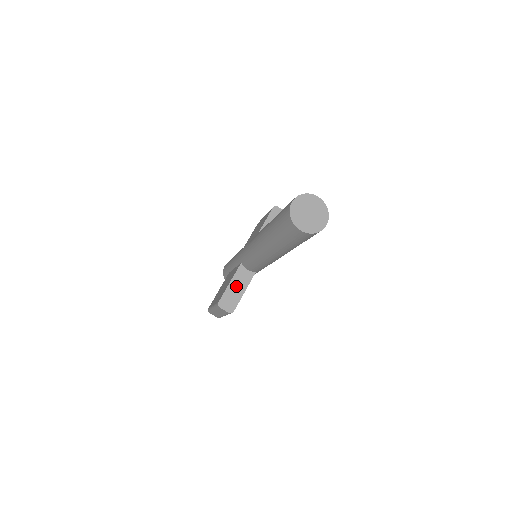
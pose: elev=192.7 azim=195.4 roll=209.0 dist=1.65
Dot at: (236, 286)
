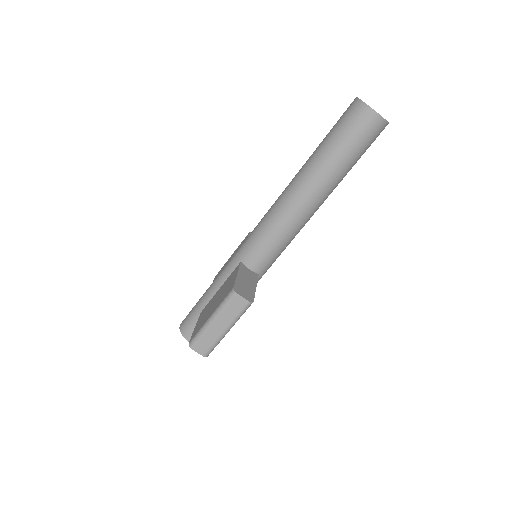
Dot at: (245, 279)
